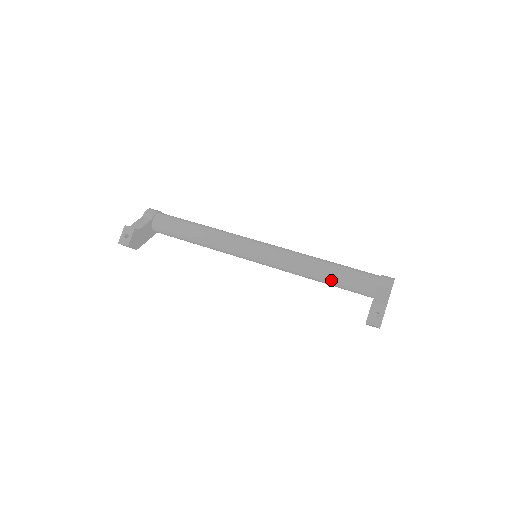
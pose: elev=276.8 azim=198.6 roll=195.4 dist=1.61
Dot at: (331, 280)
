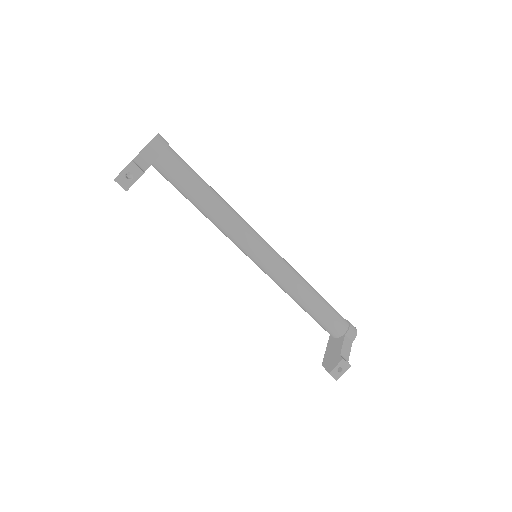
Dot at: (311, 312)
